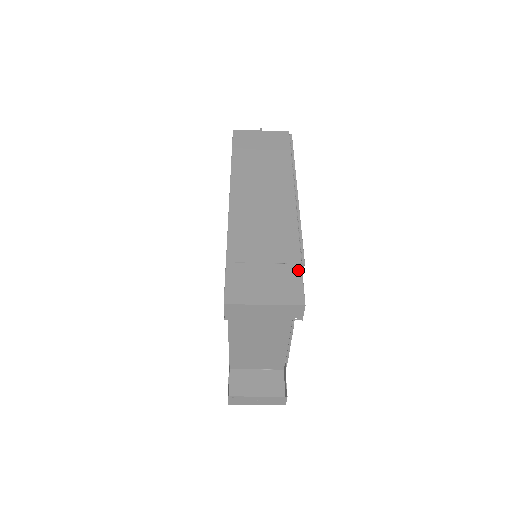
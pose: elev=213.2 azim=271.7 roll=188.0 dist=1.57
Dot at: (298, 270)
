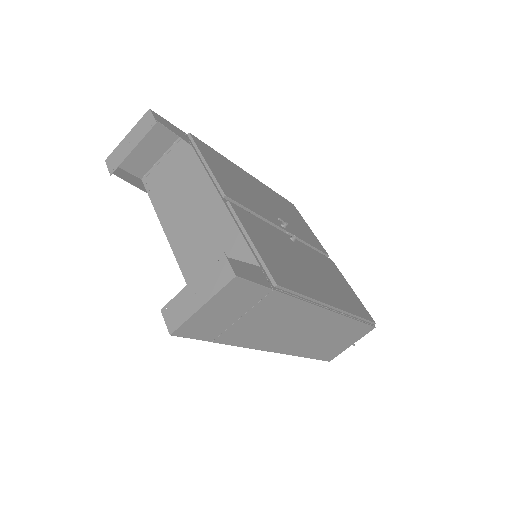
Dot at: occluded
